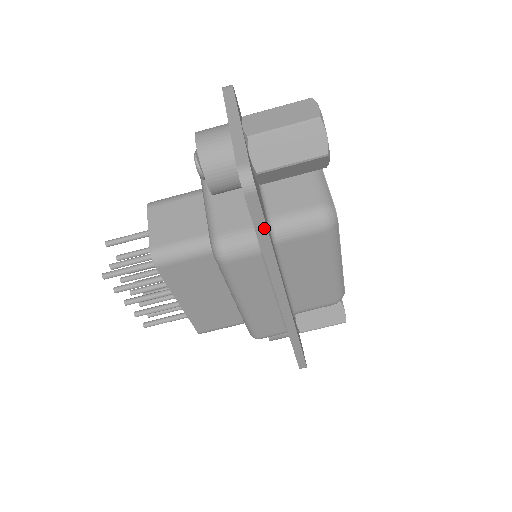
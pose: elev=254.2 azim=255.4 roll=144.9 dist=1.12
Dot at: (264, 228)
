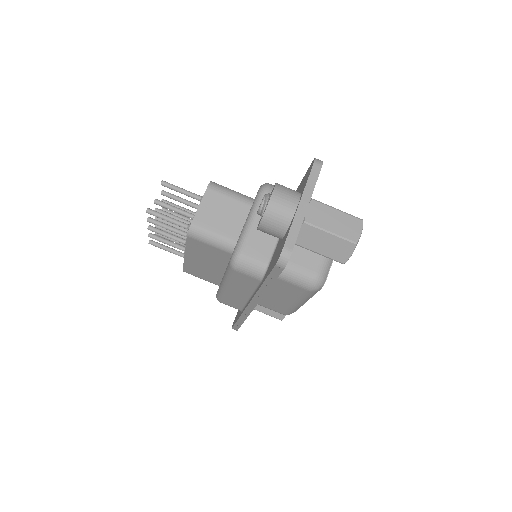
Dot at: (273, 280)
